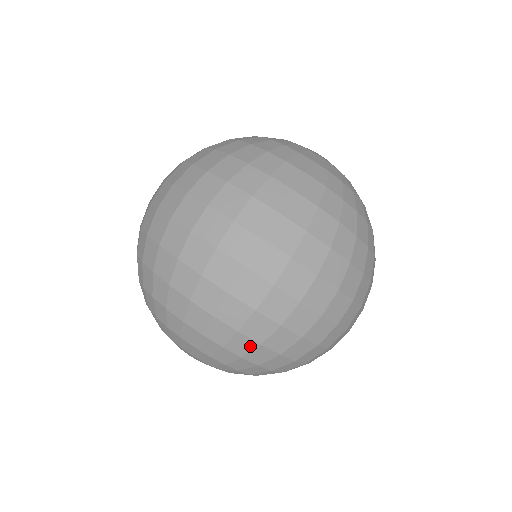
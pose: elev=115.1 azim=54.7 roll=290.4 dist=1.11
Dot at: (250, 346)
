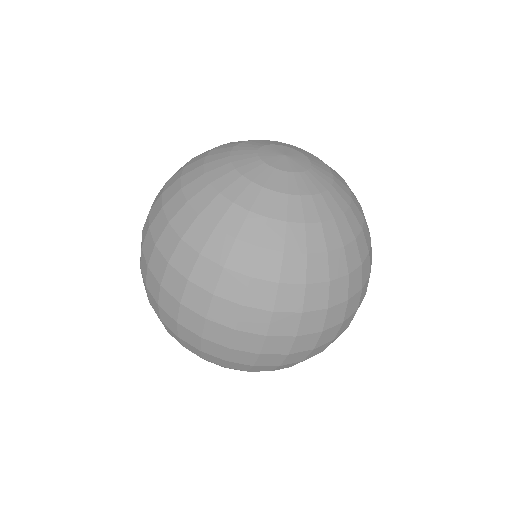
Dot at: occluded
